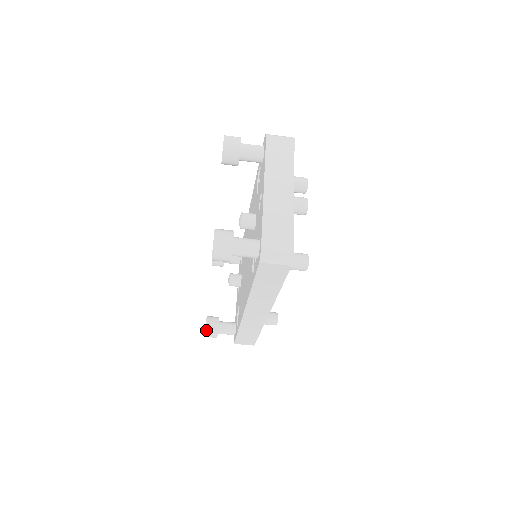
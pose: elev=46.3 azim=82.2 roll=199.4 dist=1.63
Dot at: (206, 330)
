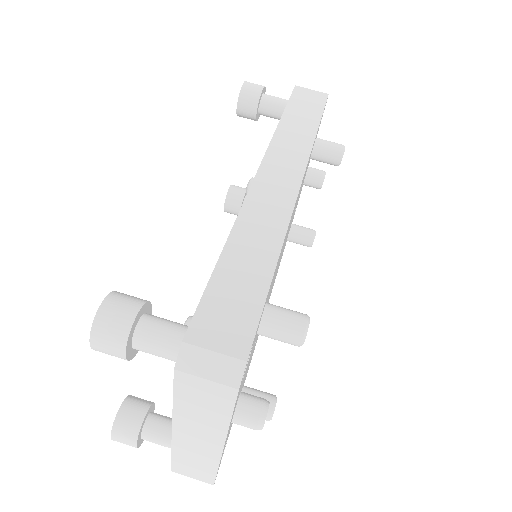
Dot at: (117, 292)
